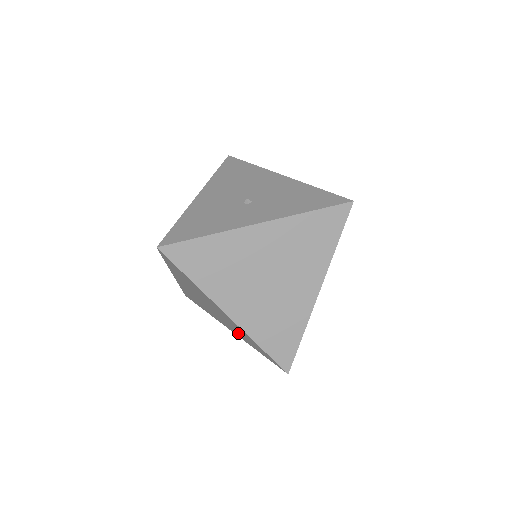
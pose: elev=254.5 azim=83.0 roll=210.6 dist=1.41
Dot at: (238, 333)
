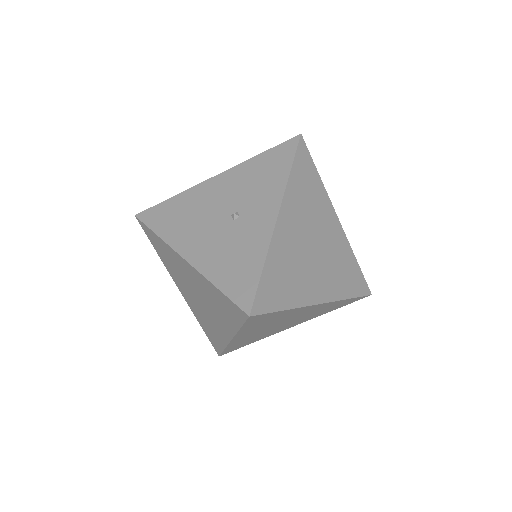
Dot at: (312, 316)
